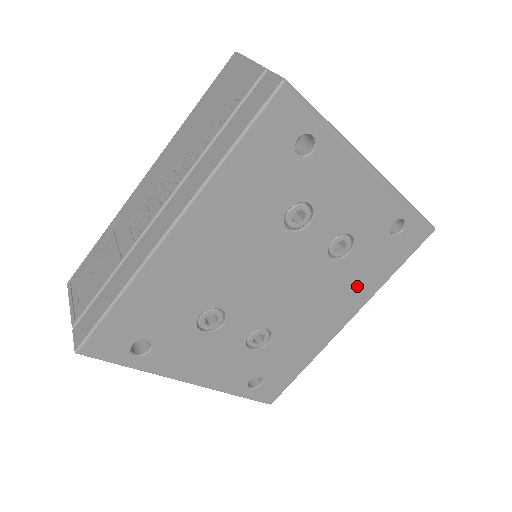
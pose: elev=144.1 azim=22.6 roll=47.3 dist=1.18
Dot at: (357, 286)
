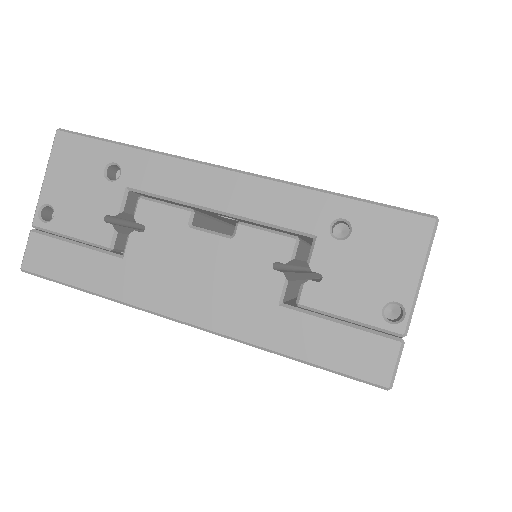
Dot at: occluded
